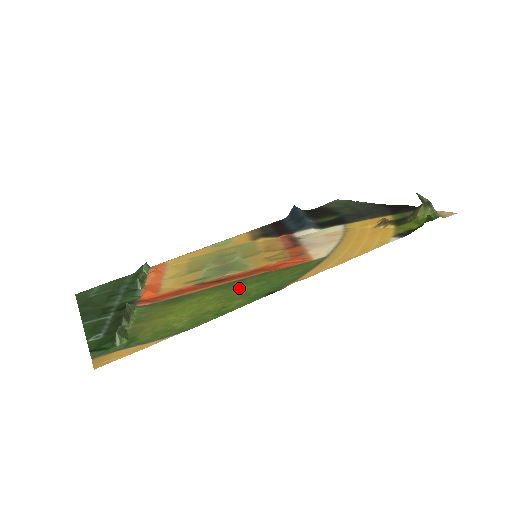
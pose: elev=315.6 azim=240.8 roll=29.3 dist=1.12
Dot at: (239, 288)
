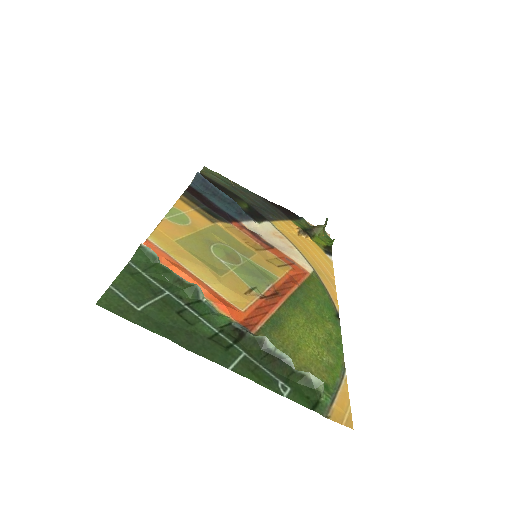
Dot at: (307, 308)
